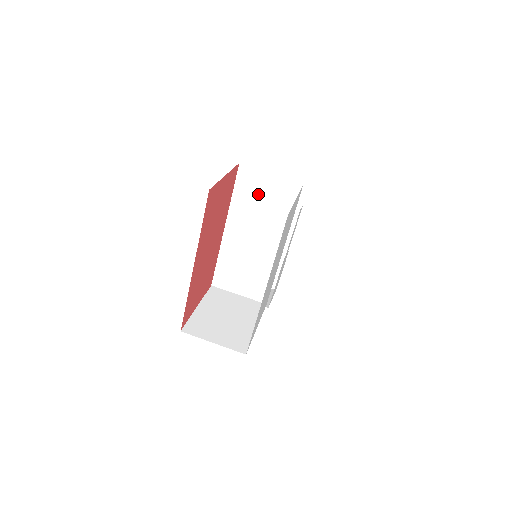
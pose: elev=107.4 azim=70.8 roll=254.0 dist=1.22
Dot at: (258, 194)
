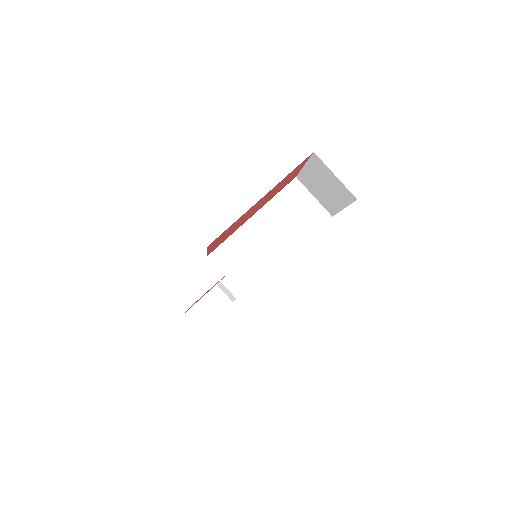
Dot at: (295, 205)
